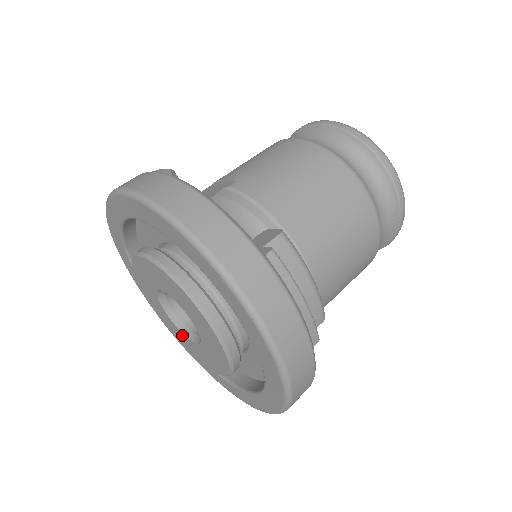
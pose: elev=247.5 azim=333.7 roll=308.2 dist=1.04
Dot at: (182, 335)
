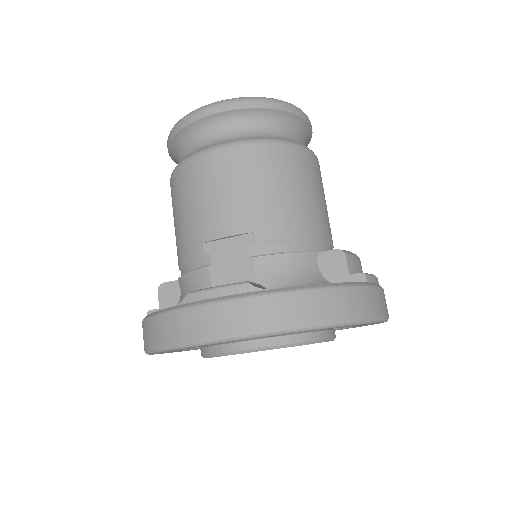
Dot at: occluded
